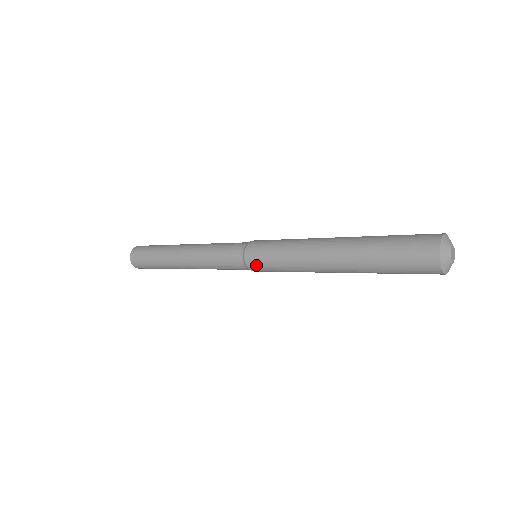
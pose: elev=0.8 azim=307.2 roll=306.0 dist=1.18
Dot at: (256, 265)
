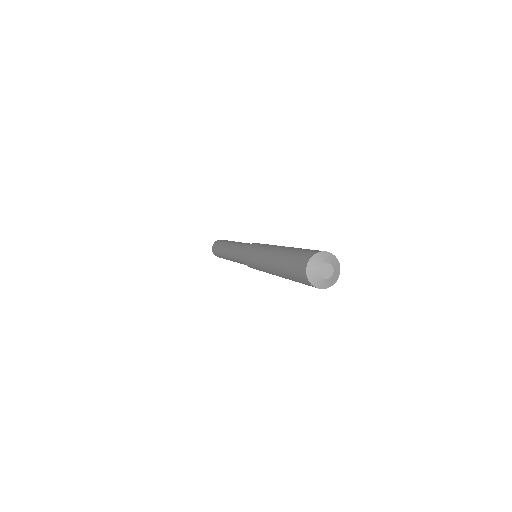
Dot at: occluded
